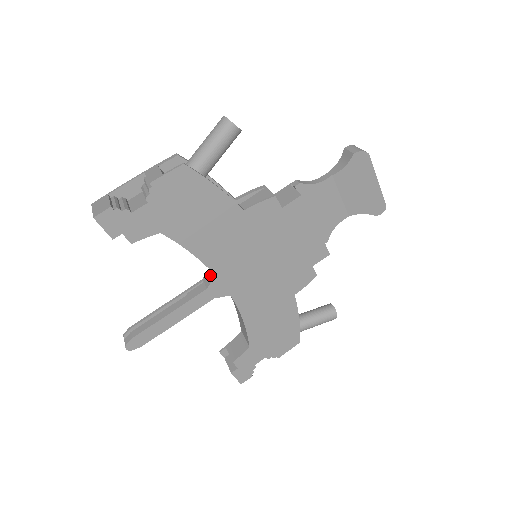
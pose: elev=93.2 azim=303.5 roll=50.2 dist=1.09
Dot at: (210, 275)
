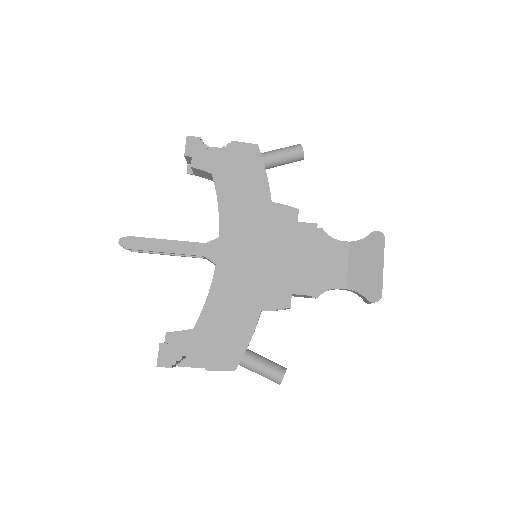
Dot at: occluded
